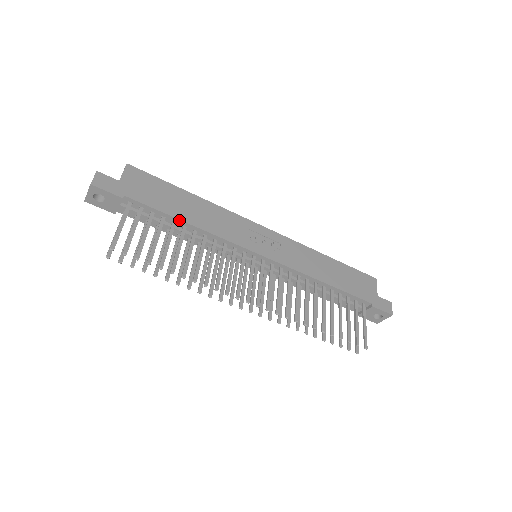
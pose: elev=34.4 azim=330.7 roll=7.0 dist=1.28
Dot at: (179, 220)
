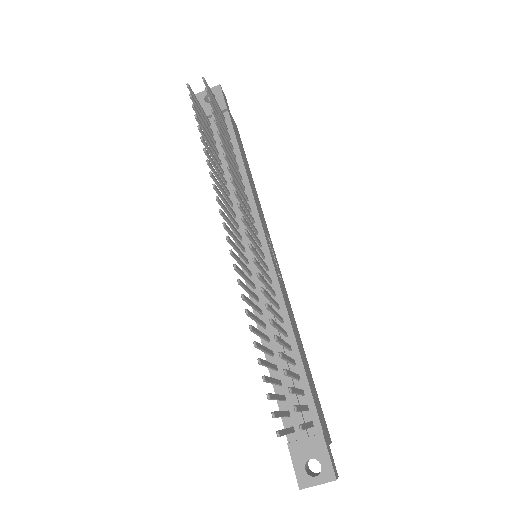
Dot at: (241, 158)
